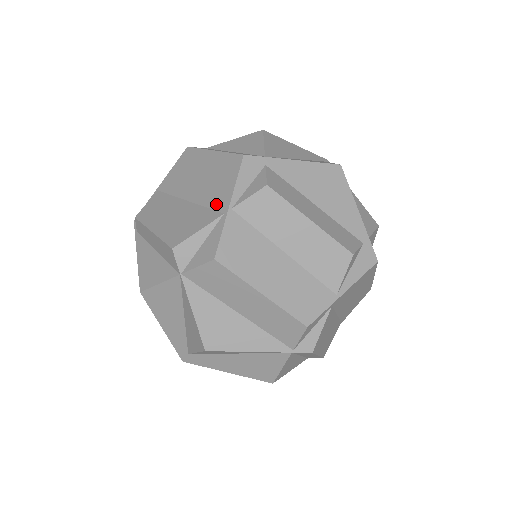
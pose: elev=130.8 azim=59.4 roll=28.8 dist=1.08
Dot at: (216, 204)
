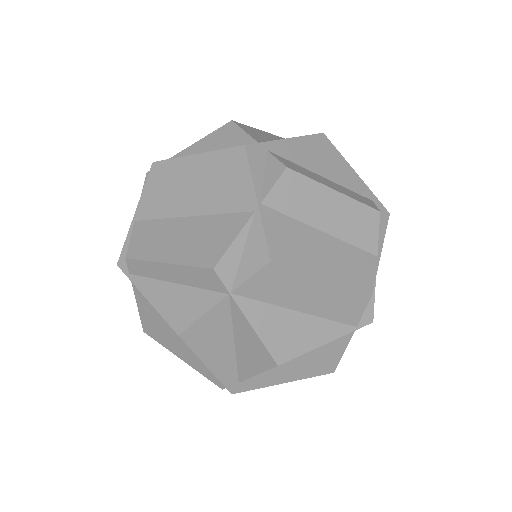
Dot at: (237, 206)
